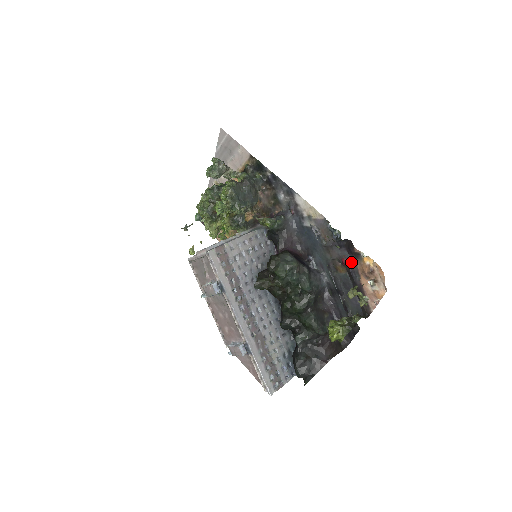
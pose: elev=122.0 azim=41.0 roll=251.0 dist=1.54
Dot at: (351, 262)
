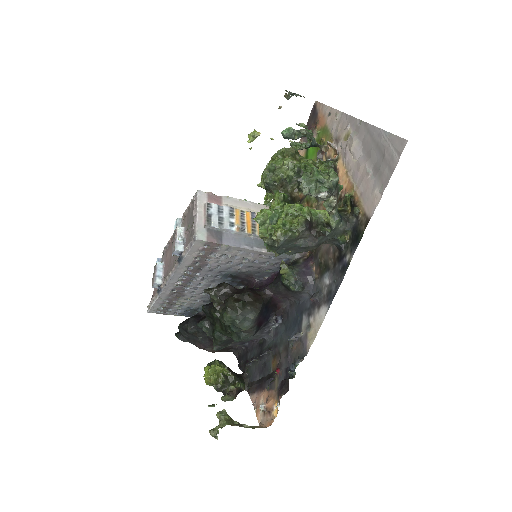
Dot at: (277, 382)
